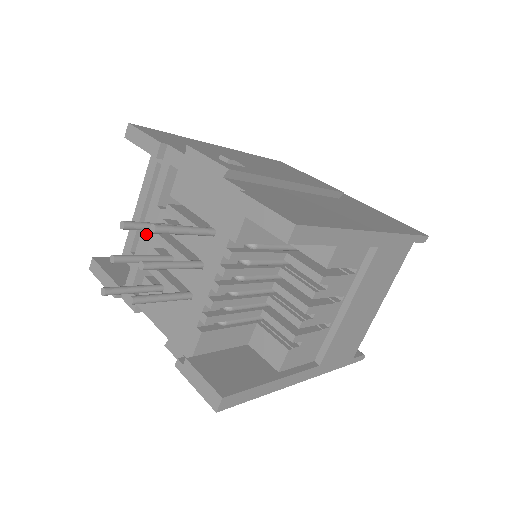
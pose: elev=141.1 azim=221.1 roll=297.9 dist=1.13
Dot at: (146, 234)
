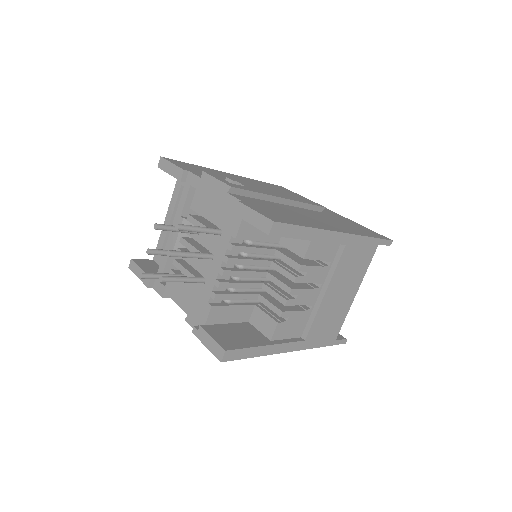
Dot at: (172, 238)
